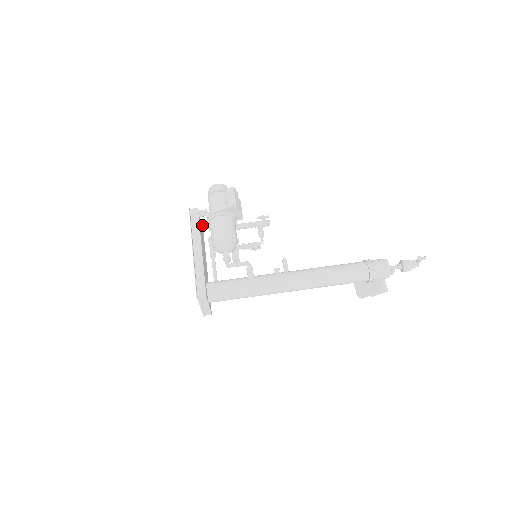
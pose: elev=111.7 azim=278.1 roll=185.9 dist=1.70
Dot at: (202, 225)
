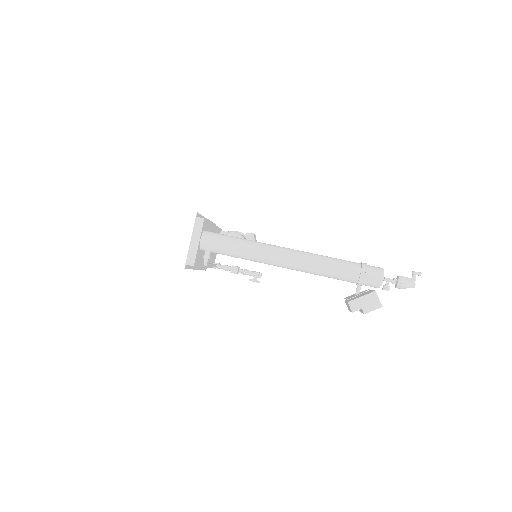
Dot at: occluded
